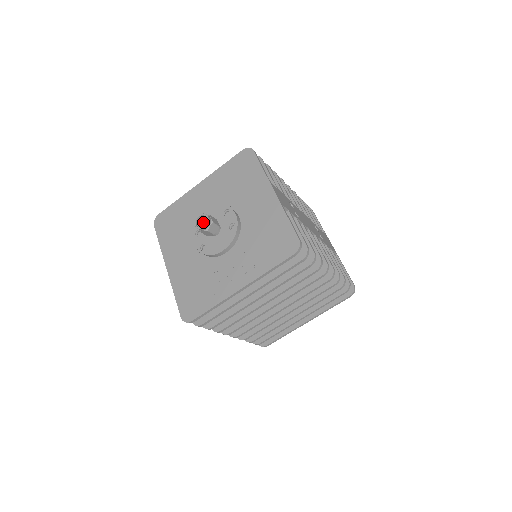
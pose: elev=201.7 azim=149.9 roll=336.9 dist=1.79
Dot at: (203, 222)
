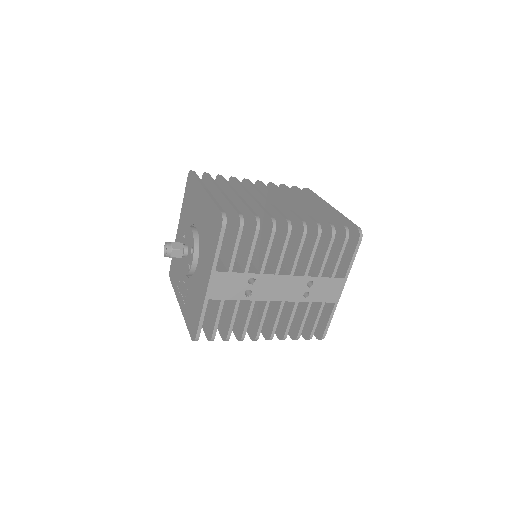
Dot at: occluded
